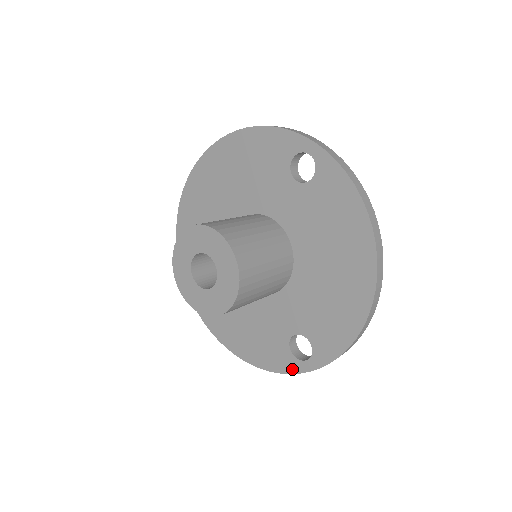
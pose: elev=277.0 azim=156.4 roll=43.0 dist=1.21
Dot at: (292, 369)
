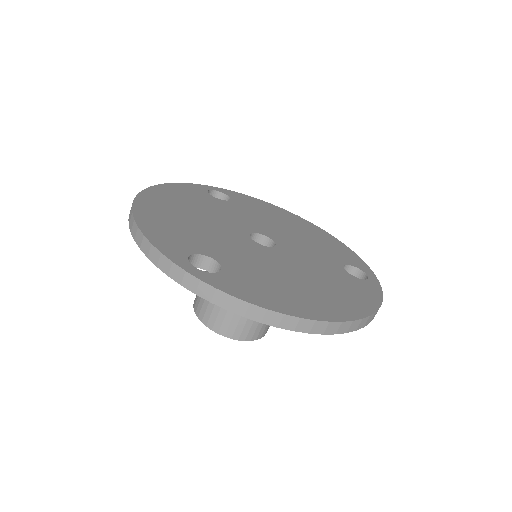
Dot at: occluded
